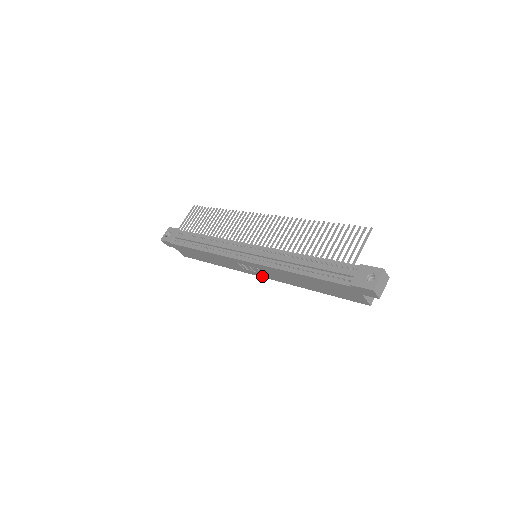
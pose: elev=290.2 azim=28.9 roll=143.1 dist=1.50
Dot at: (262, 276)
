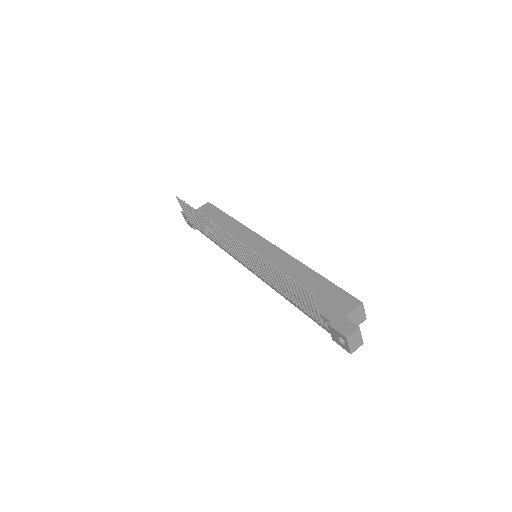
Dot at: occluded
